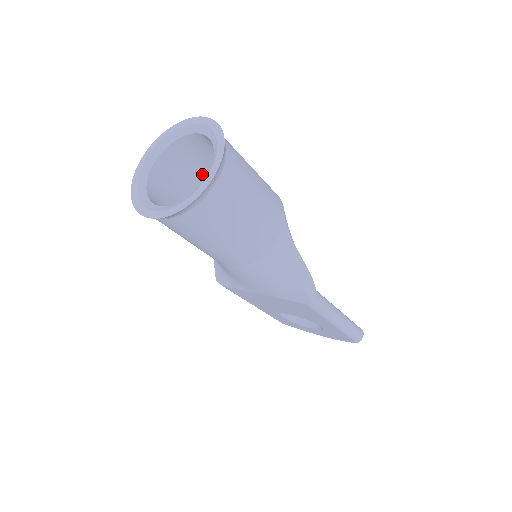
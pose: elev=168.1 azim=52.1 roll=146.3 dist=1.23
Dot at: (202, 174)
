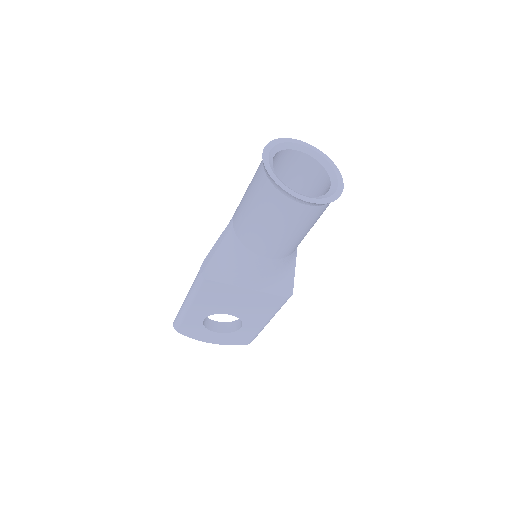
Dot at: occluded
